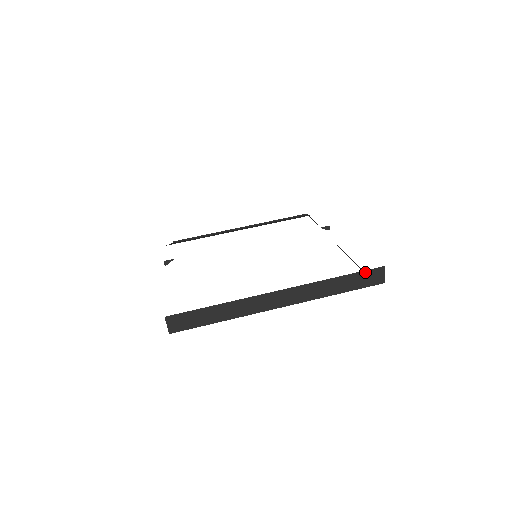
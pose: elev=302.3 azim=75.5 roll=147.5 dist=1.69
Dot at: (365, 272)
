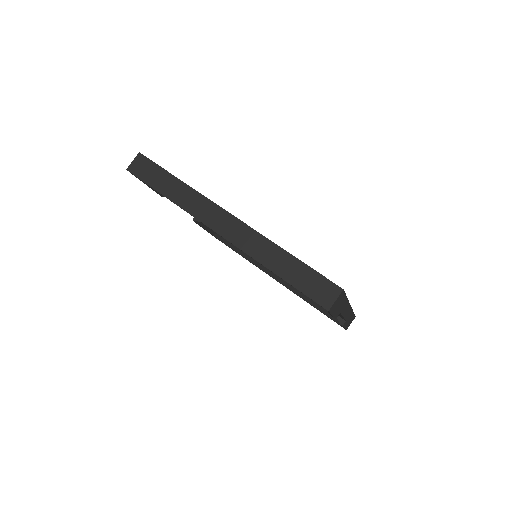
Dot at: (319, 276)
